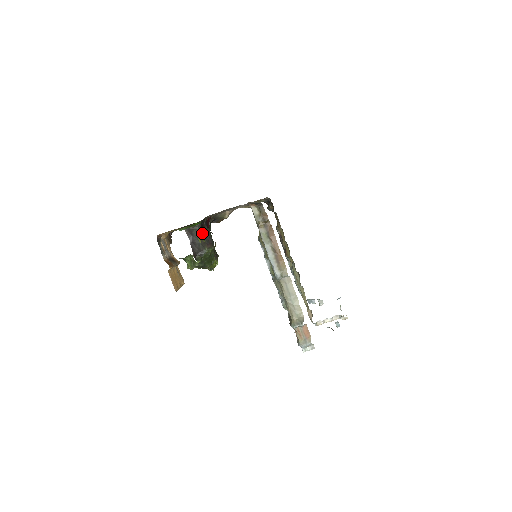
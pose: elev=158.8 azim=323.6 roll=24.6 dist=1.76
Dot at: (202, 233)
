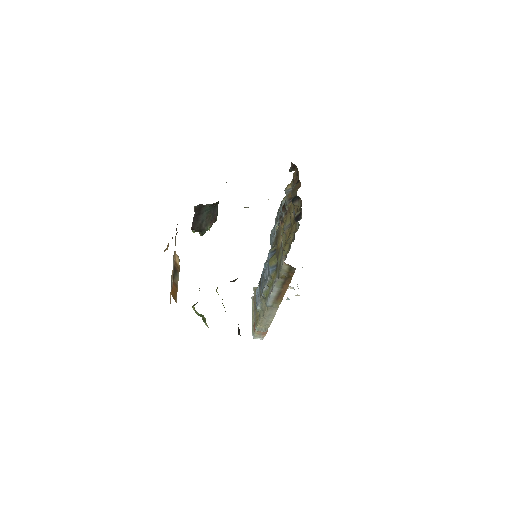
Dot at: (211, 207)
